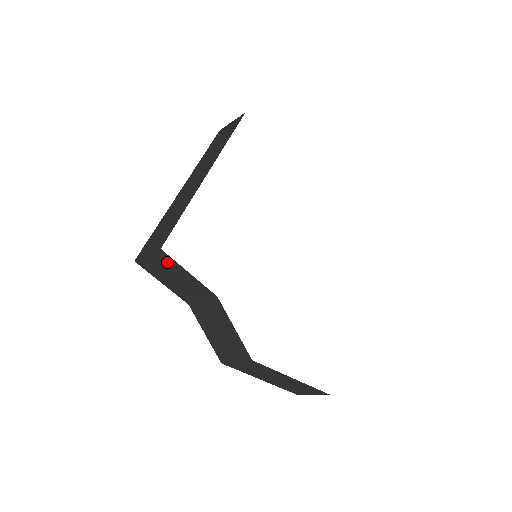
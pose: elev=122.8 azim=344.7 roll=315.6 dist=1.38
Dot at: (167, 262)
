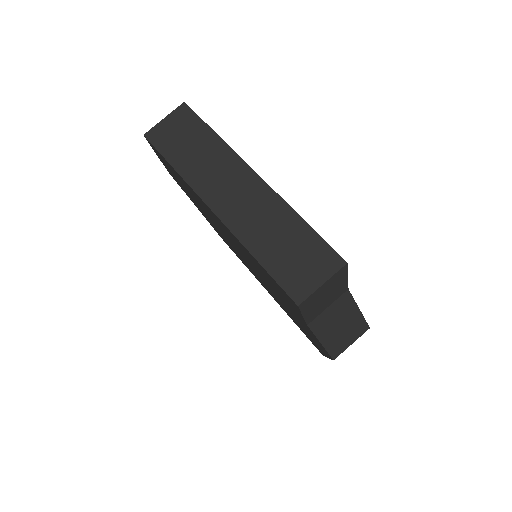
Dot at: (337, 278)
